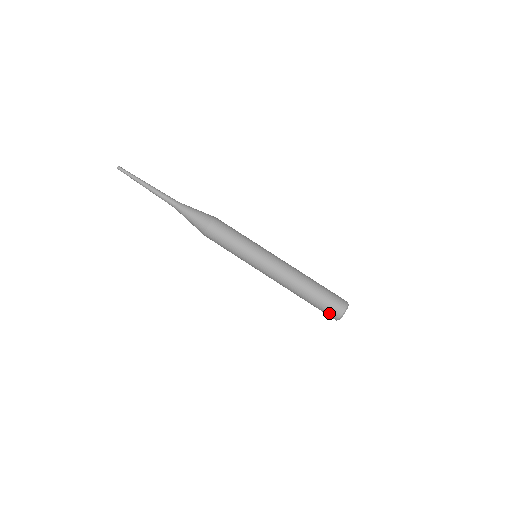
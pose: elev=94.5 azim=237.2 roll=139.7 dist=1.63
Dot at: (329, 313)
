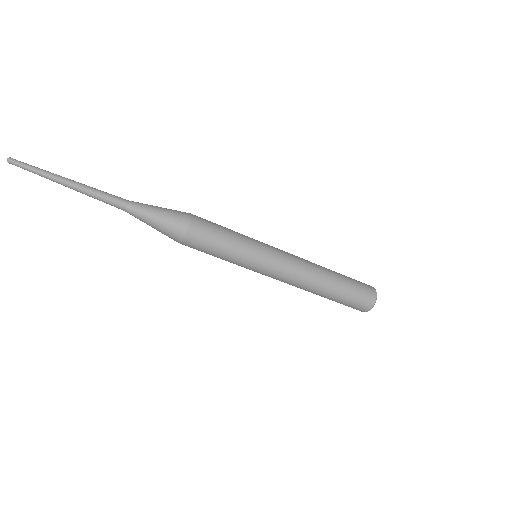
Dot at: occluded
